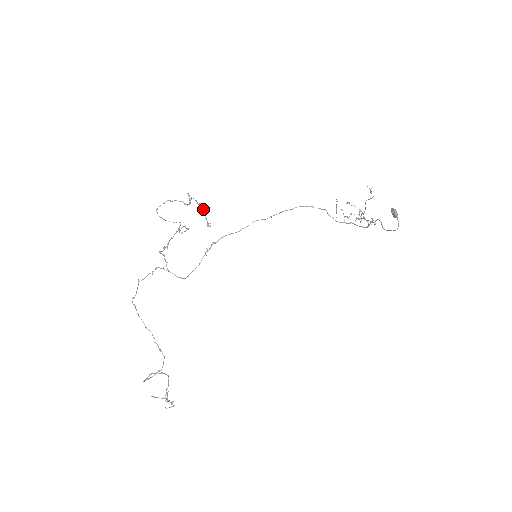
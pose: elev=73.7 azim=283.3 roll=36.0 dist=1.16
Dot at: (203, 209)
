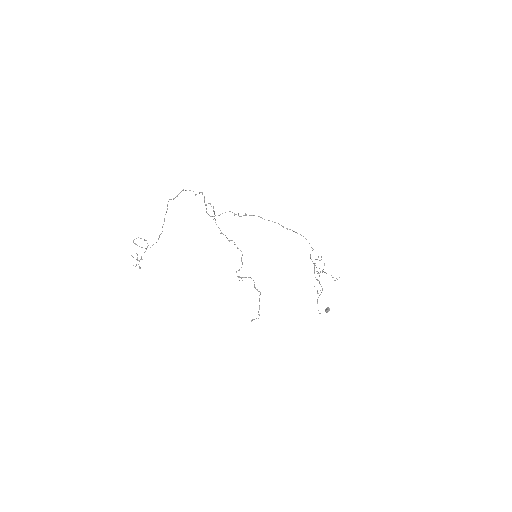
Dot at: occluded
